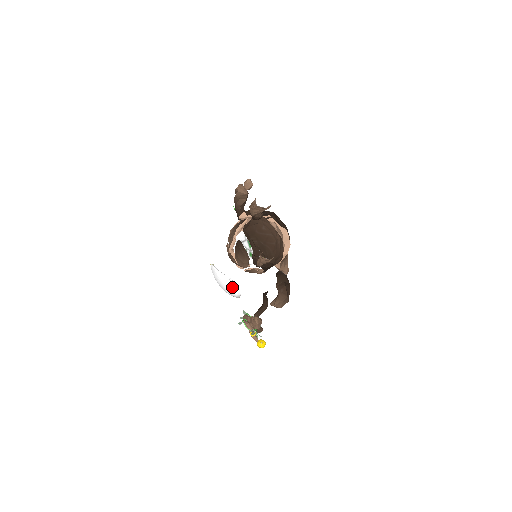
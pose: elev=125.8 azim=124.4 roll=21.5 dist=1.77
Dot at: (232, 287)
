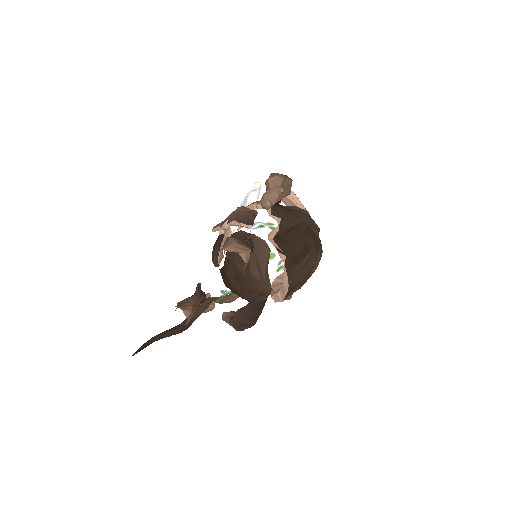
Dot at: occluded
